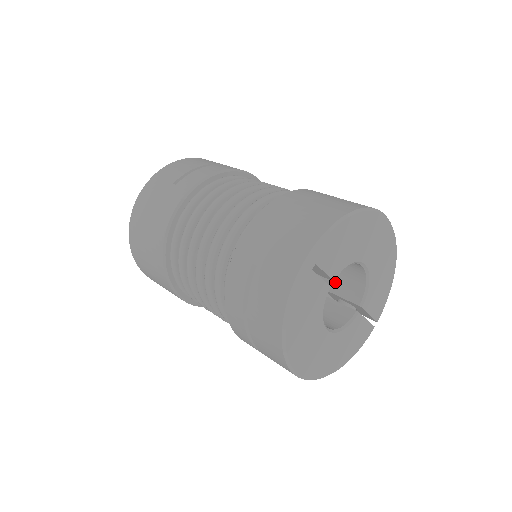
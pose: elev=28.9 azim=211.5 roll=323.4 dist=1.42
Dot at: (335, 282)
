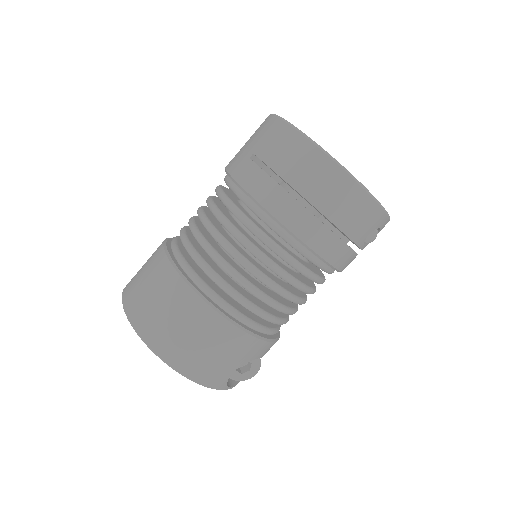
Dot at: occluded
